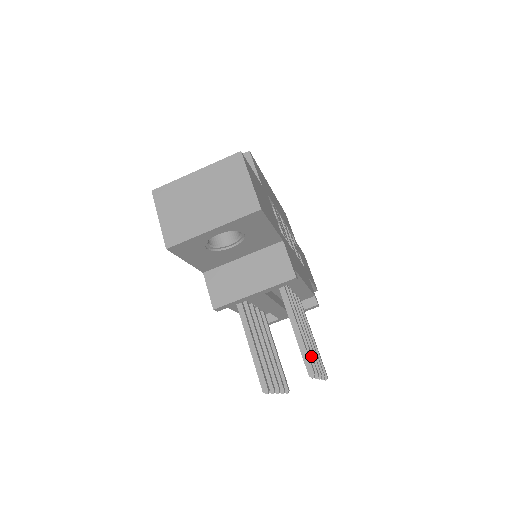
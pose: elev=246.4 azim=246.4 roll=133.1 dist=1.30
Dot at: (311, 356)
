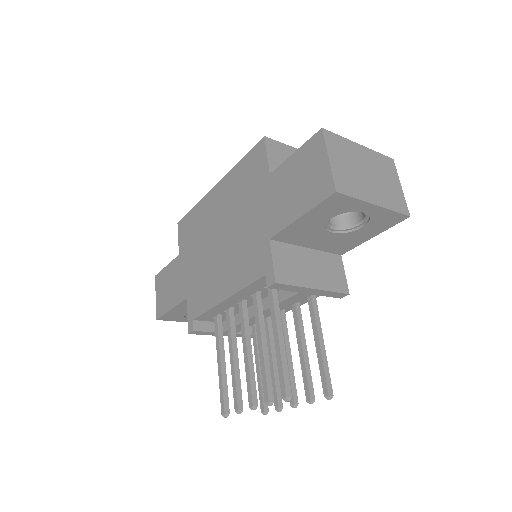
Dot at: occluded
